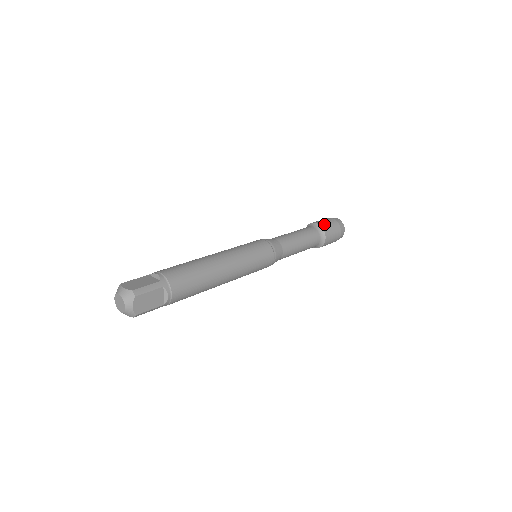
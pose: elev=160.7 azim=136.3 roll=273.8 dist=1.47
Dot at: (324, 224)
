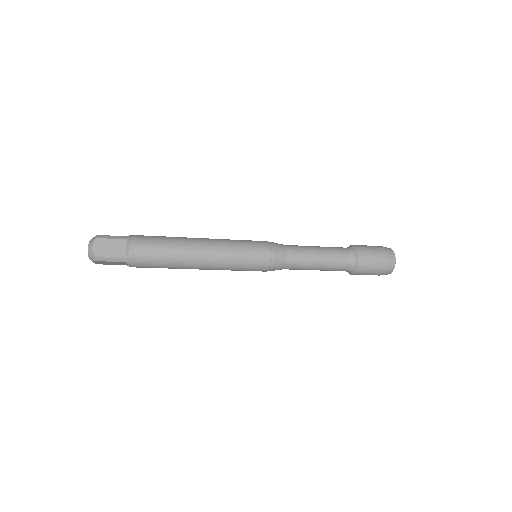
Dot at: (360, 245)
